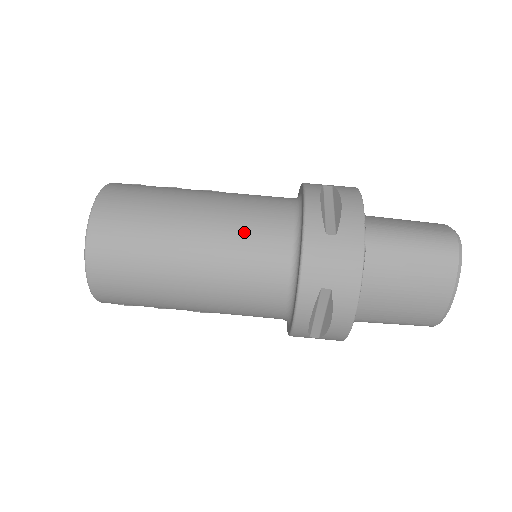
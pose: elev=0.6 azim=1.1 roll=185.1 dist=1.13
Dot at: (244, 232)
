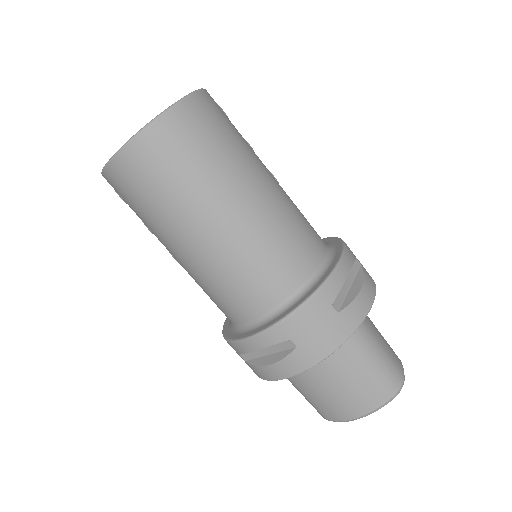
Dot at: (275, 243)
